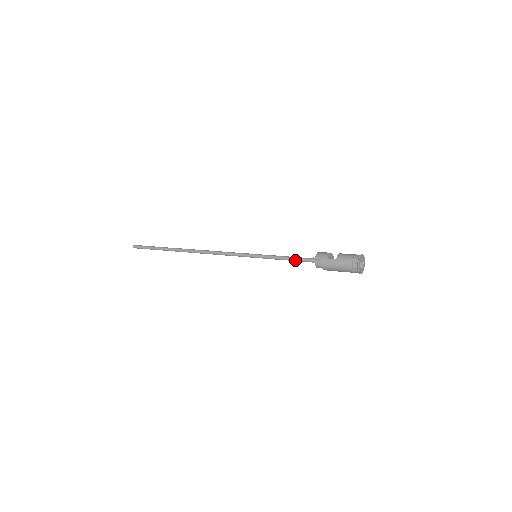
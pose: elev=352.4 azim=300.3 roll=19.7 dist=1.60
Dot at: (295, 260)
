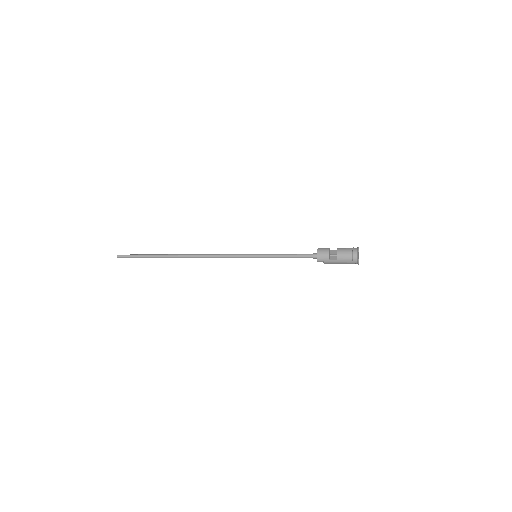
Dot at: occluded
